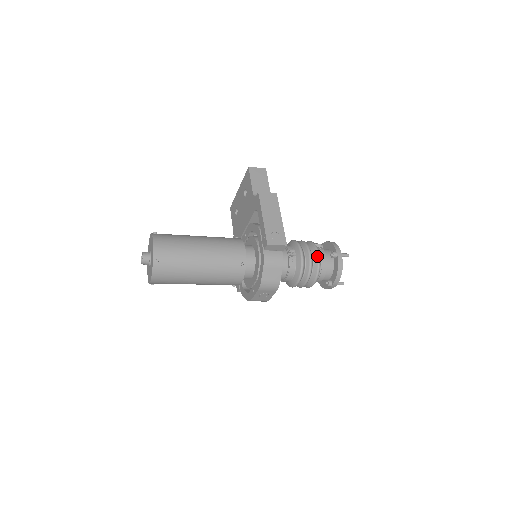
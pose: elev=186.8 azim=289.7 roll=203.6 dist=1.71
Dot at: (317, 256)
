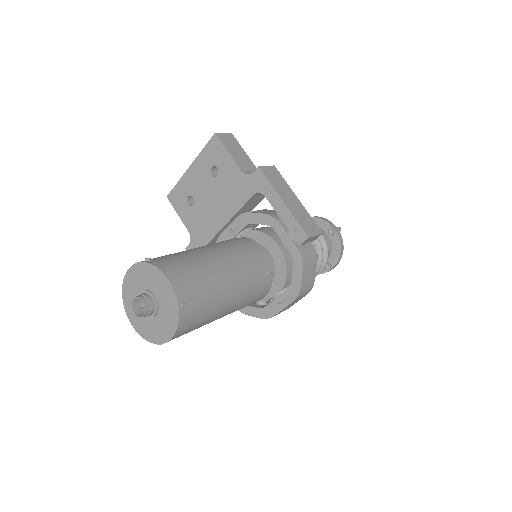
Dot at: (323, 238)
